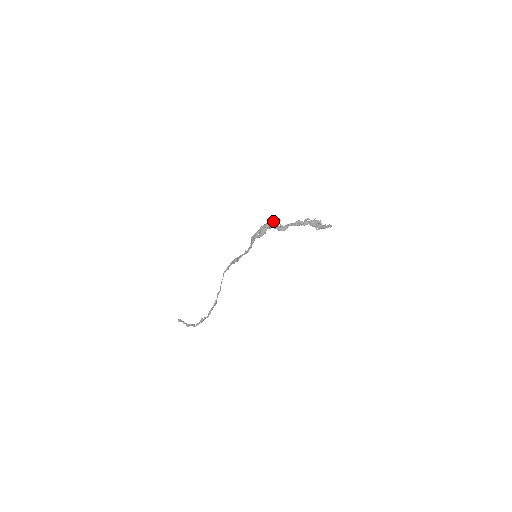
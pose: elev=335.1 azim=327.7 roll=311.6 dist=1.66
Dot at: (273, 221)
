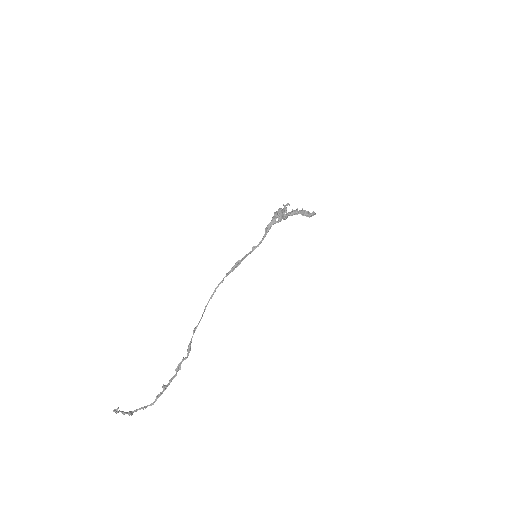
Dot at: (285, 205)
